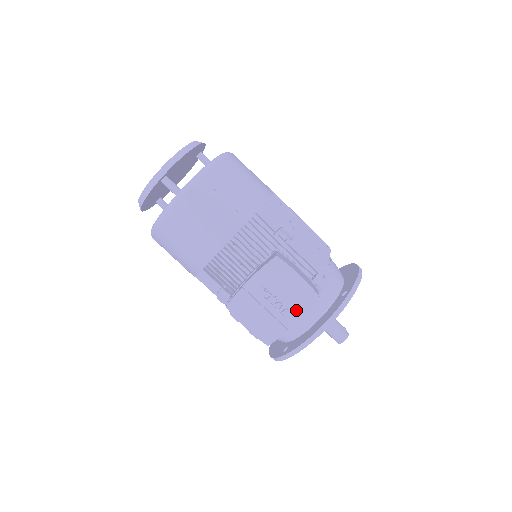
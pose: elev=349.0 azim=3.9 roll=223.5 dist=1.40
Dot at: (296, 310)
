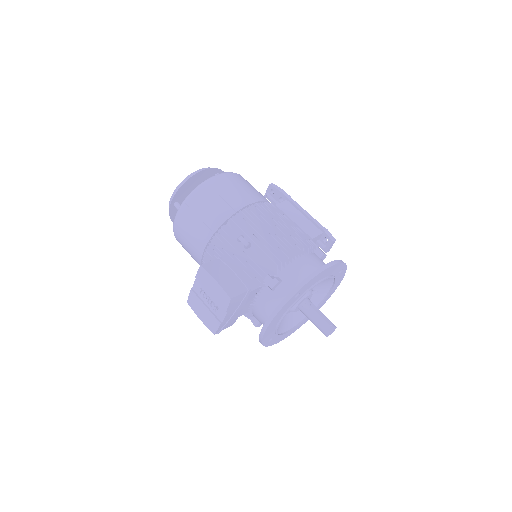
Dot at: (222, 308)
